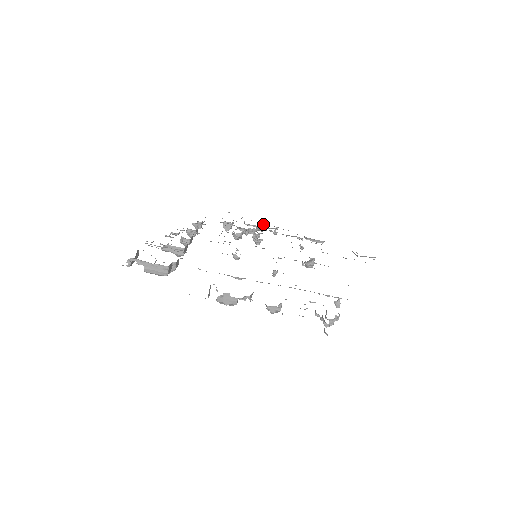
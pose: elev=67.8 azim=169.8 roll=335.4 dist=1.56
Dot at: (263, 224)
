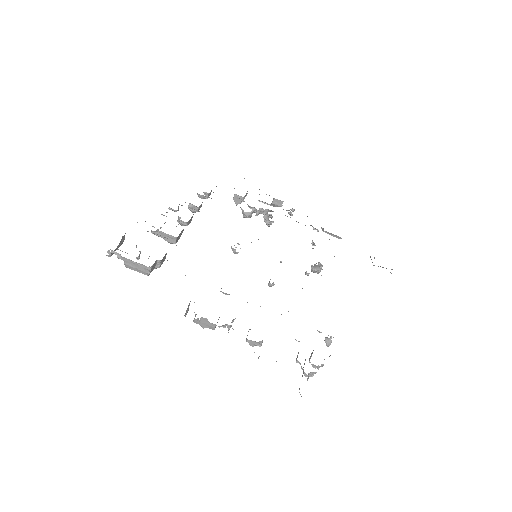
Dot at: (279, 201)
